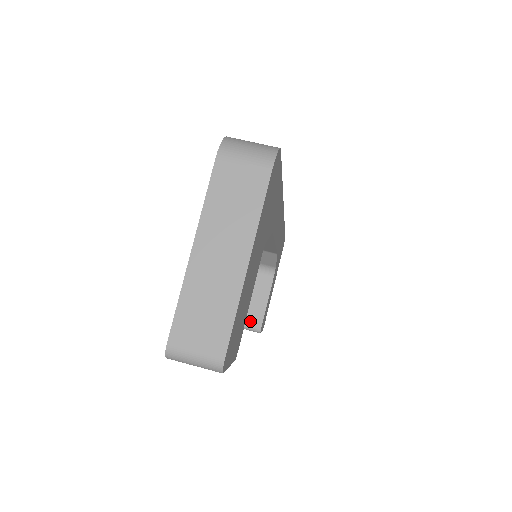
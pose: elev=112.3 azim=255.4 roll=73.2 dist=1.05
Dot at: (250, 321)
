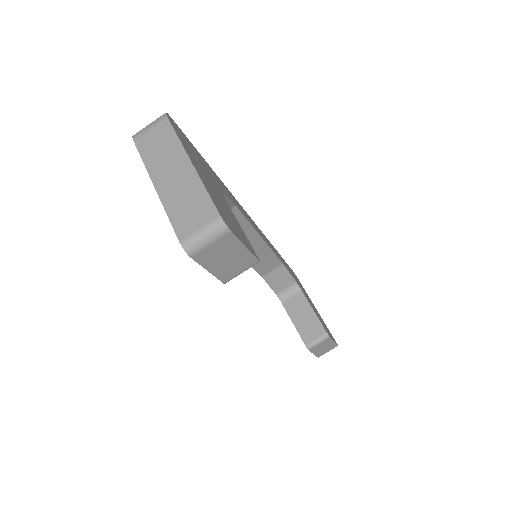
Dot at: (314, 335)
